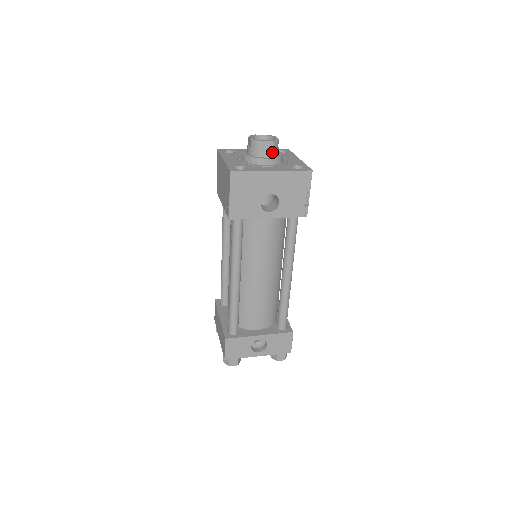
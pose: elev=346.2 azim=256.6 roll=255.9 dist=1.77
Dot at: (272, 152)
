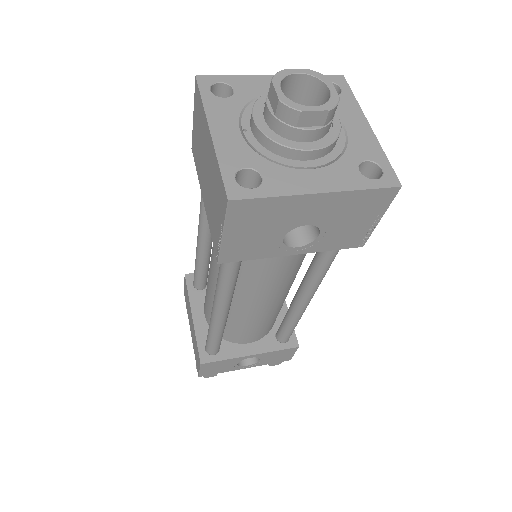
Dot at: (321, 130)
